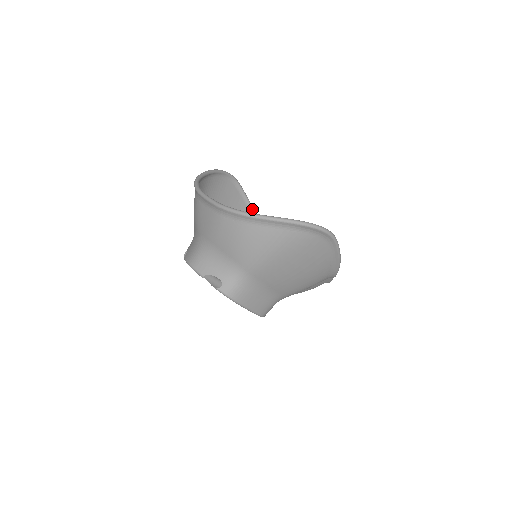
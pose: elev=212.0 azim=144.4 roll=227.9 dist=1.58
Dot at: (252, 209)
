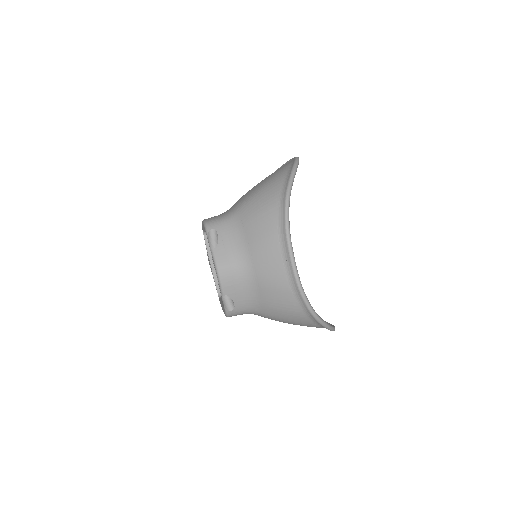
Dot at: occluded
